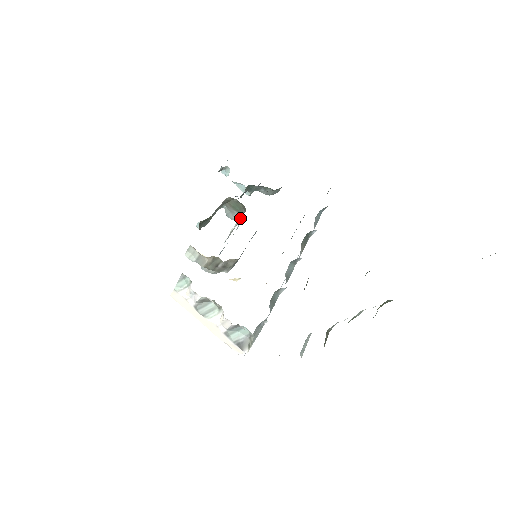
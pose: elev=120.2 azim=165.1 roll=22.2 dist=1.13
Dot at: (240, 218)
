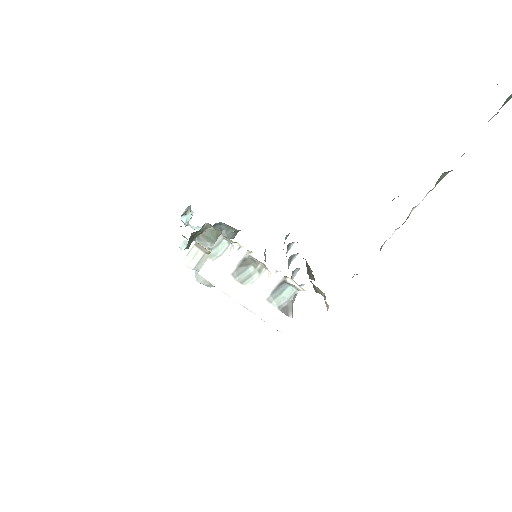
Dot at: occluded
